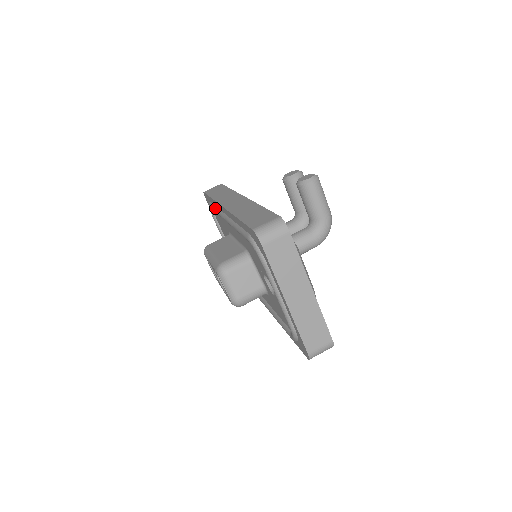
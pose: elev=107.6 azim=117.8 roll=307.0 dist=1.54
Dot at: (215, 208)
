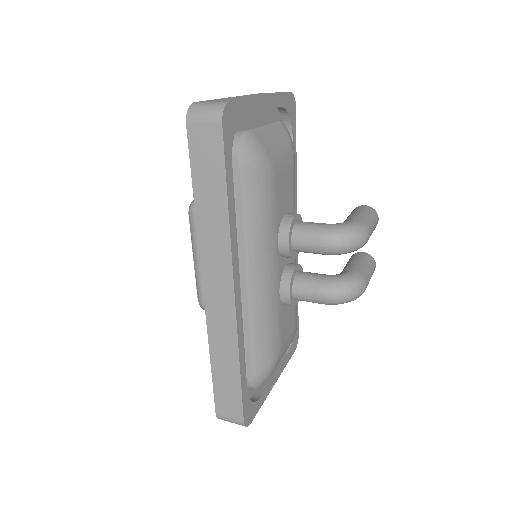
Dot at: occluded
